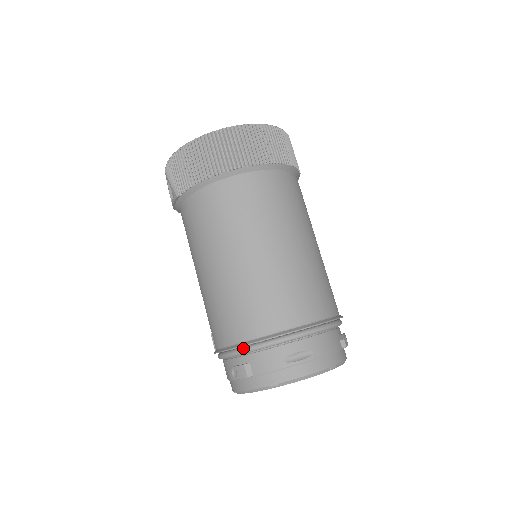
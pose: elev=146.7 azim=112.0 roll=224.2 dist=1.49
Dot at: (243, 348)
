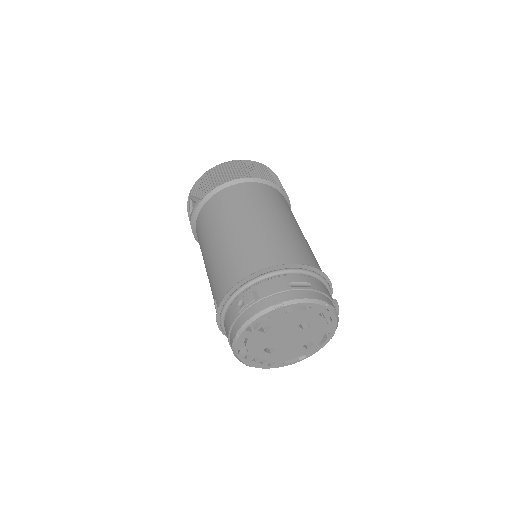
Dot at: (251, 279)
